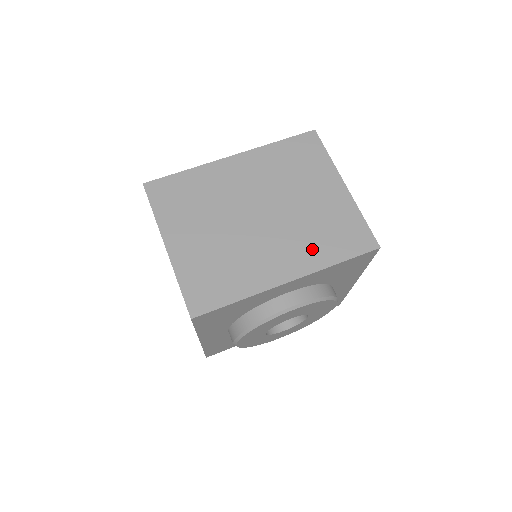
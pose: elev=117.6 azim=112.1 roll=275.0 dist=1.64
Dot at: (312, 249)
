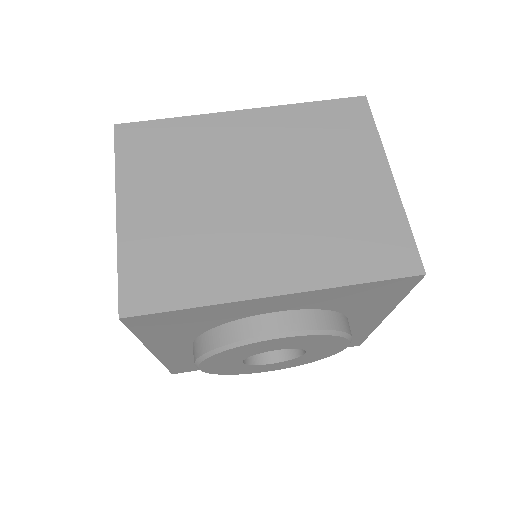
Dot at: (321, 255)
